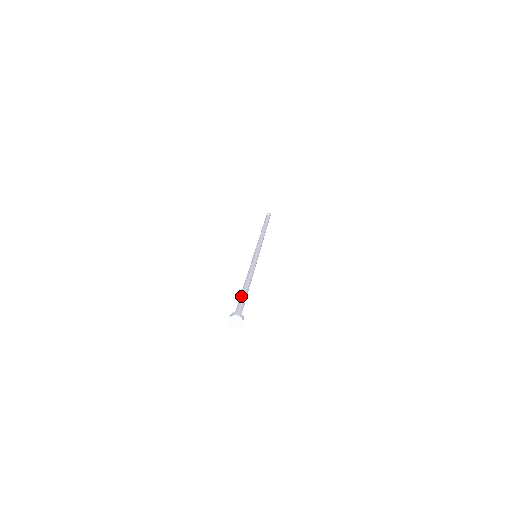
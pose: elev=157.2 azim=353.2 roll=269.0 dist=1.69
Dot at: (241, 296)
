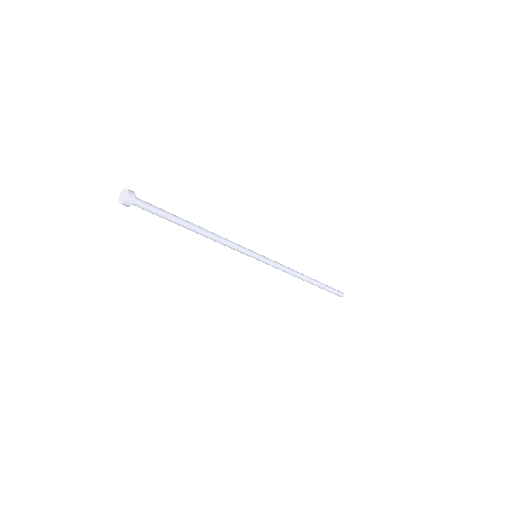
Dot at: occluded
